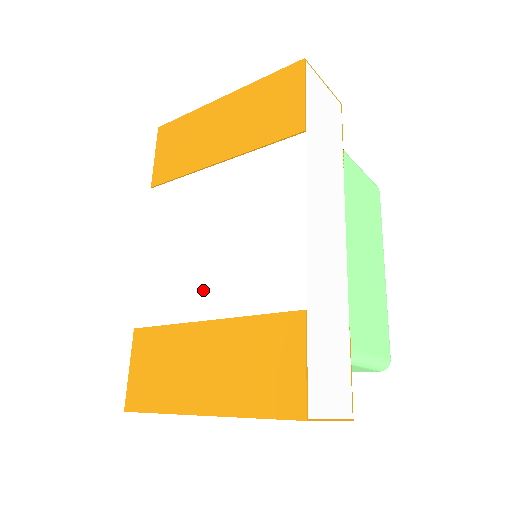
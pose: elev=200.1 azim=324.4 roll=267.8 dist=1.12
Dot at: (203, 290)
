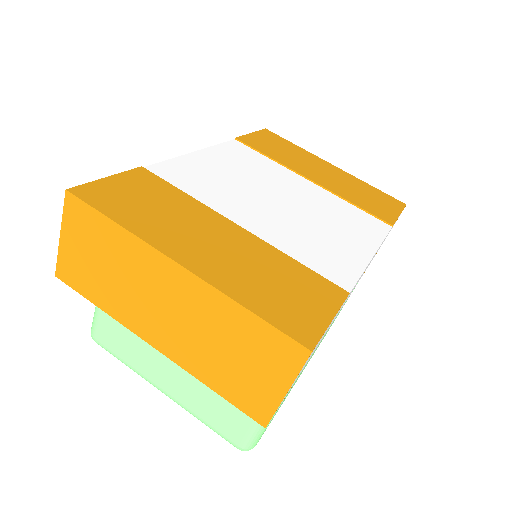
Dot at: (246, 210)
